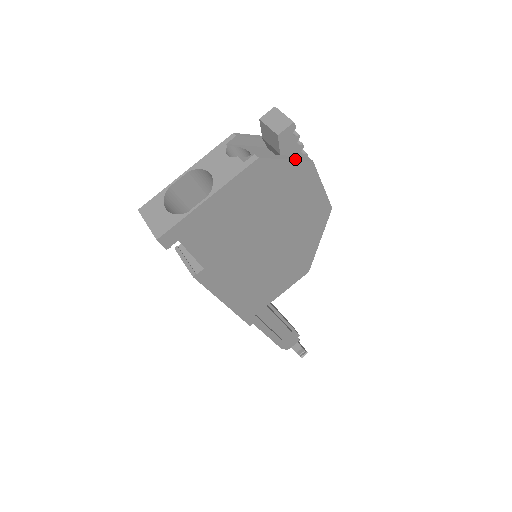
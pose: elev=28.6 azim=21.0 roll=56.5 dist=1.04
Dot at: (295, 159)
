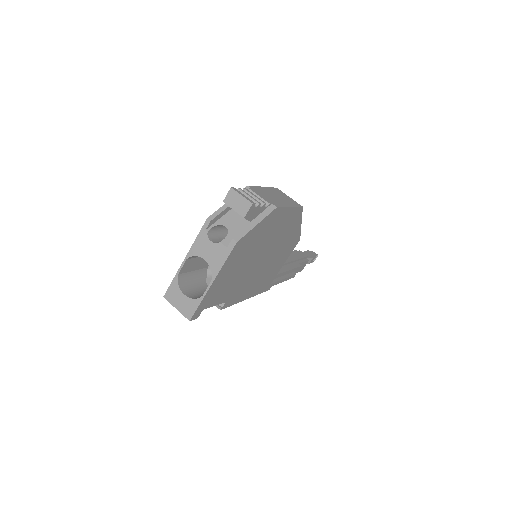
Dot at: (263, 218)
